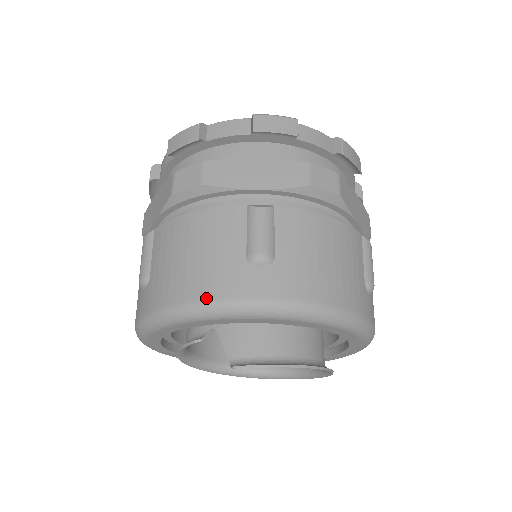
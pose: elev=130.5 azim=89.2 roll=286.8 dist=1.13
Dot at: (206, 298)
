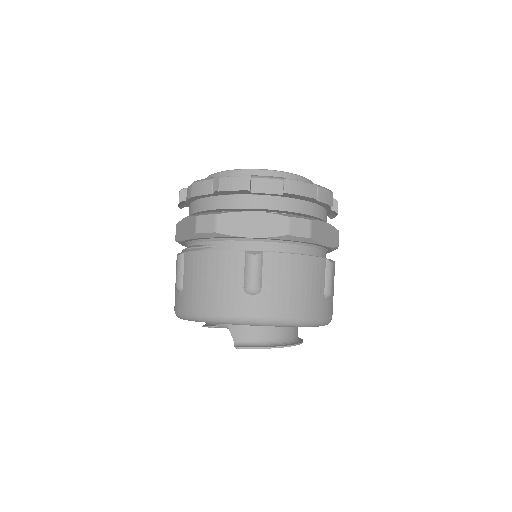
Dot at: (218, 313)
